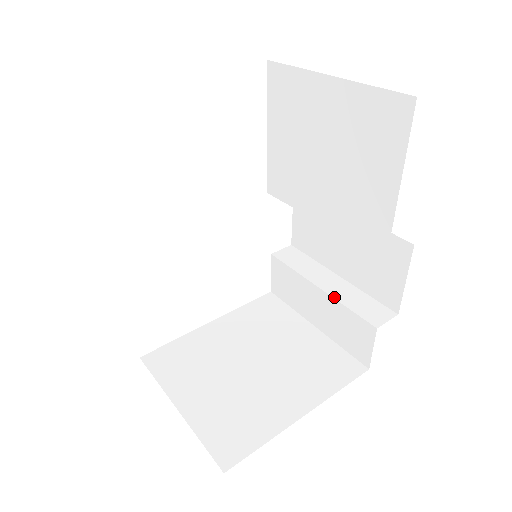
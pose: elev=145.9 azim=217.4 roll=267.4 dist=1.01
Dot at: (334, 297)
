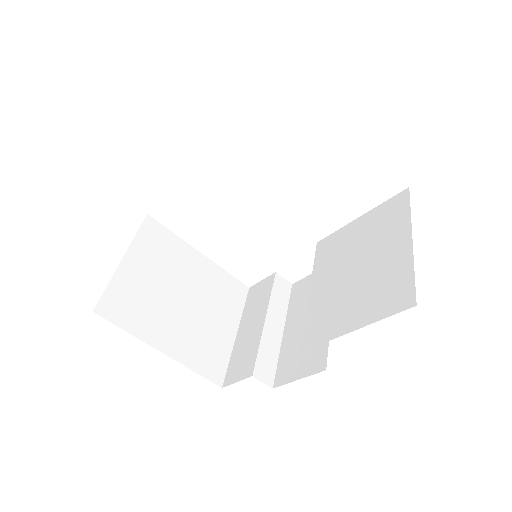
Dot at: (263, 334)
